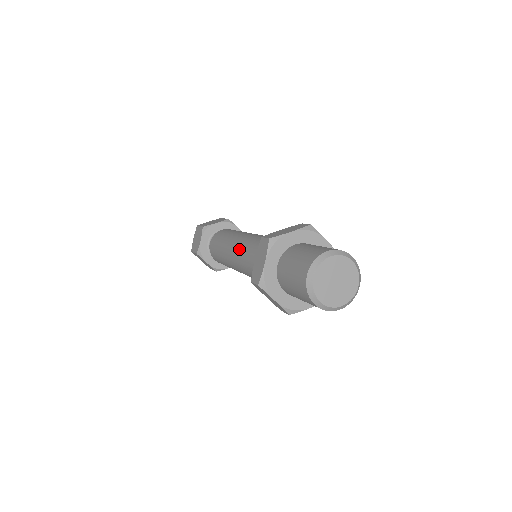
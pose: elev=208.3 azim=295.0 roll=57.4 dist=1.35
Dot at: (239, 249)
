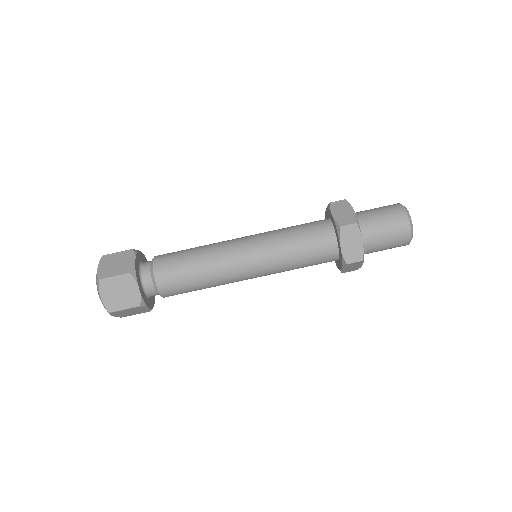
Dot at: (259, 237)
